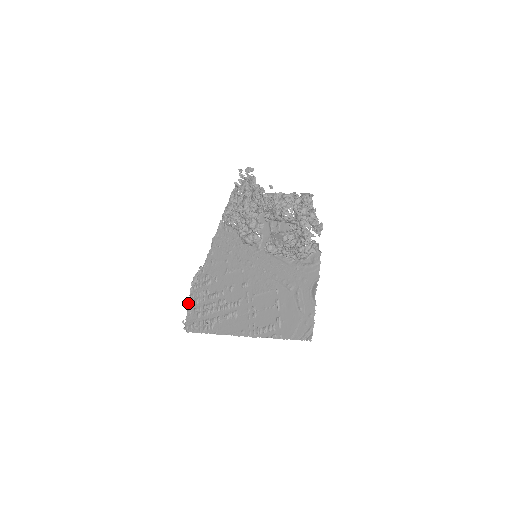
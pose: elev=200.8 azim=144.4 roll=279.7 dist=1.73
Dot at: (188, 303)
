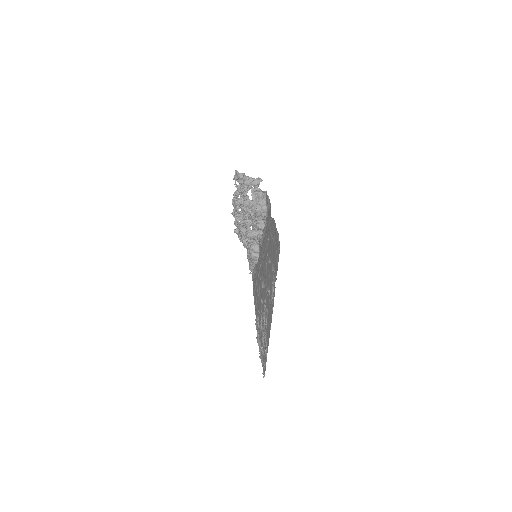
Dot at: occluded
